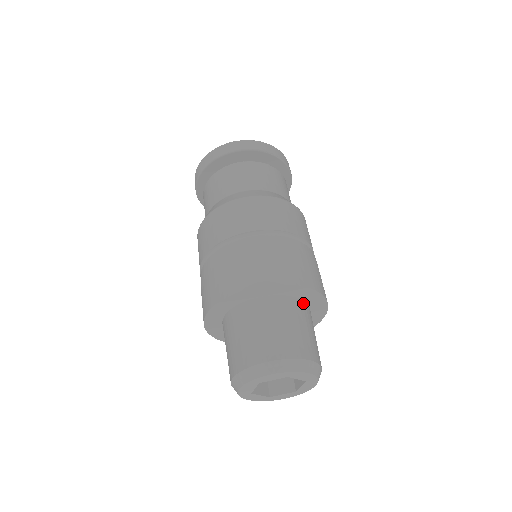
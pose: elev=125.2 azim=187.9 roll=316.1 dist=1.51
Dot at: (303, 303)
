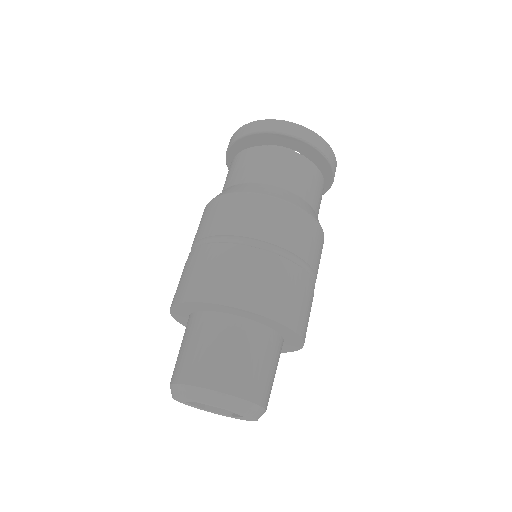
Dot at: (278, 337)
